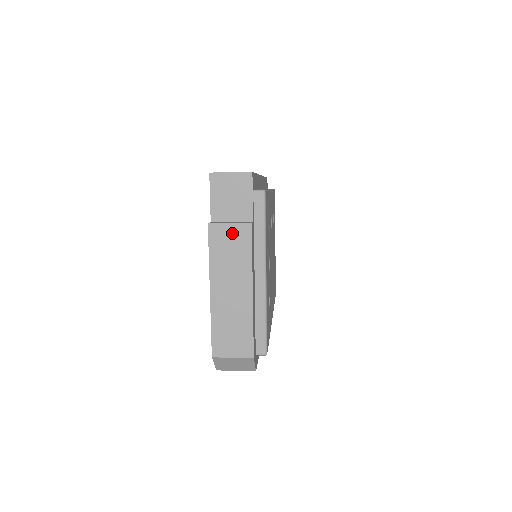
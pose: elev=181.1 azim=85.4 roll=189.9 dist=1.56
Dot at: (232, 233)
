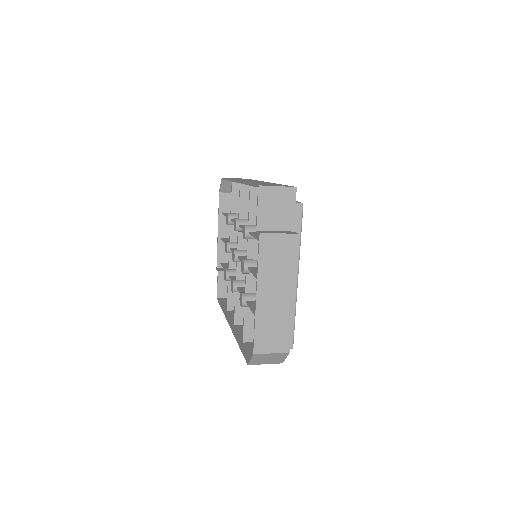
Dot at: (280, 242)
